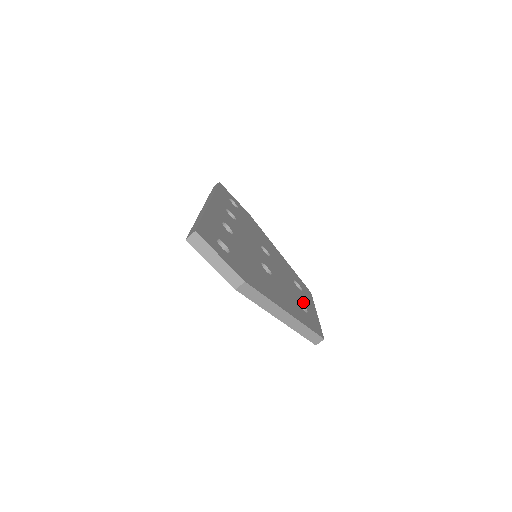
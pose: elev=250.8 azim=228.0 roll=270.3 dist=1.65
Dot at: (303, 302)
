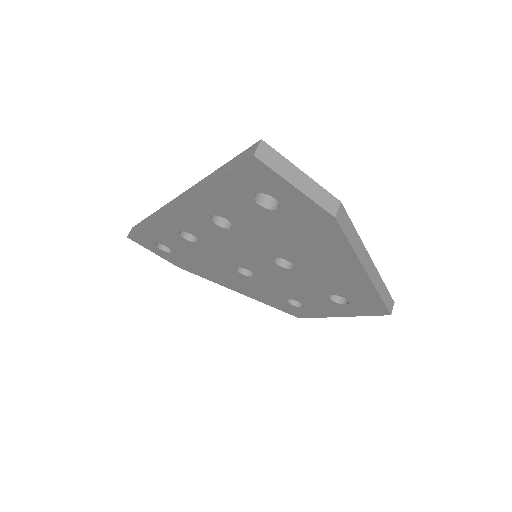
Dot at: occluded
